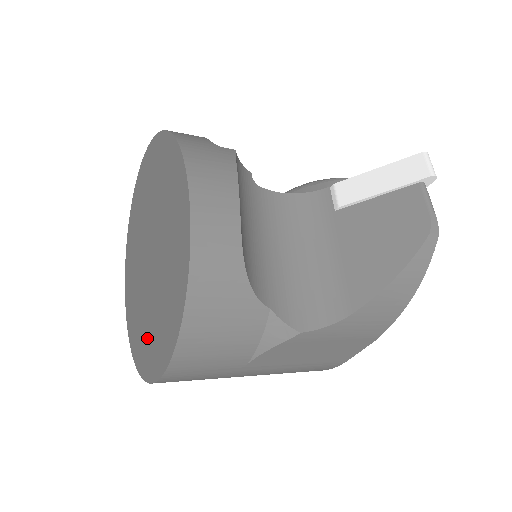
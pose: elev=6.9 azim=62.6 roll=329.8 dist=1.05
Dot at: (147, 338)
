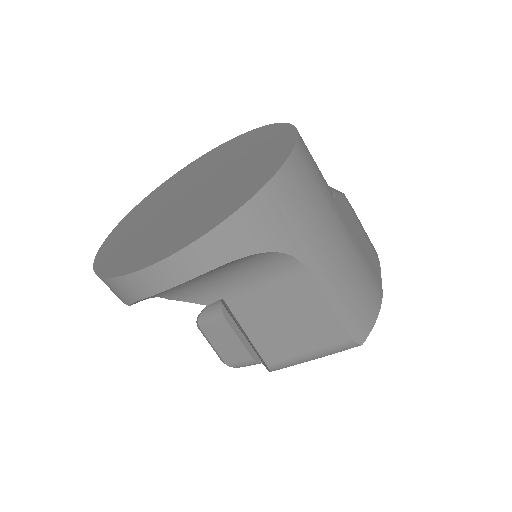
Dot at: (241, 182)
